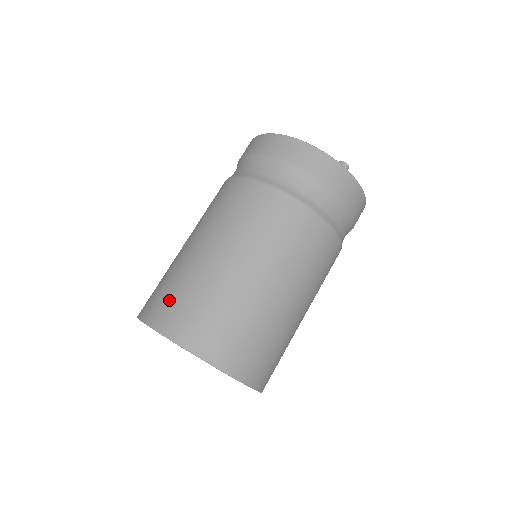
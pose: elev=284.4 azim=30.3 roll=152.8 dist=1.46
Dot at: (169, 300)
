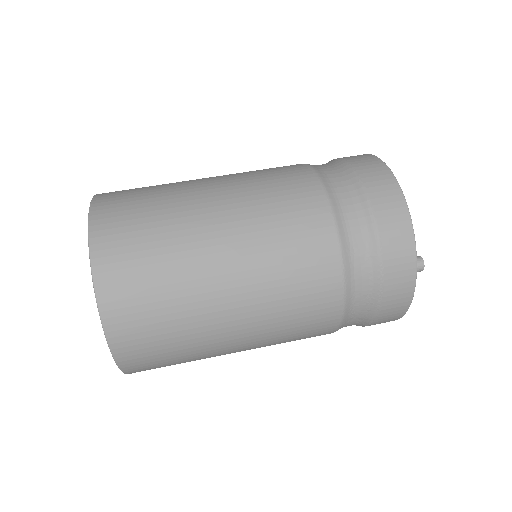
Dot at: (130, 207)
